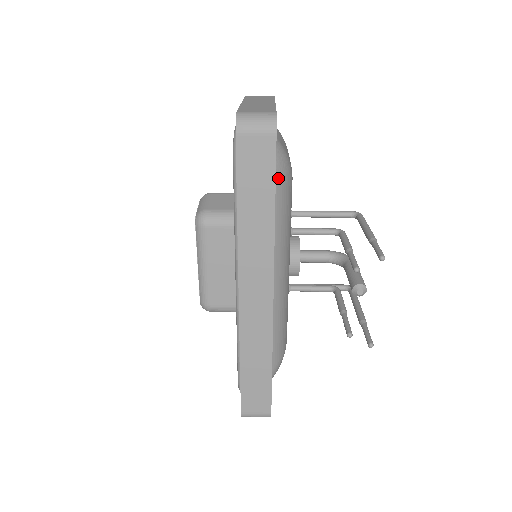
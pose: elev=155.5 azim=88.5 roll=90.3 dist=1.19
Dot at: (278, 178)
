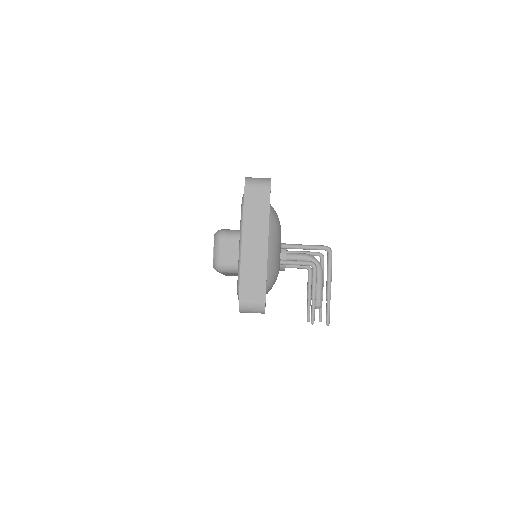
Dot at: occluded
